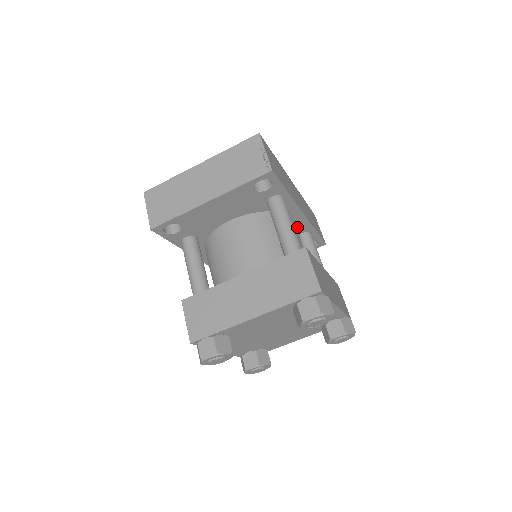
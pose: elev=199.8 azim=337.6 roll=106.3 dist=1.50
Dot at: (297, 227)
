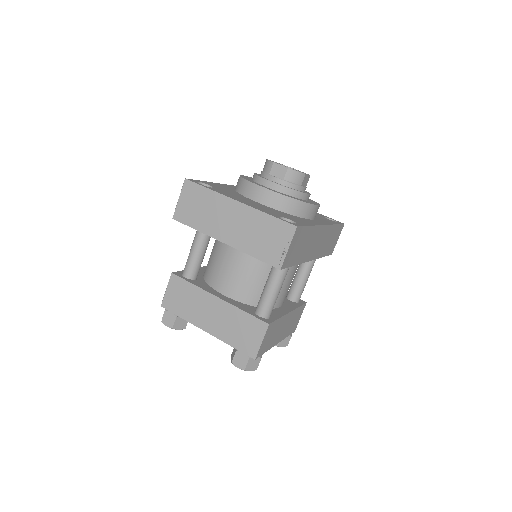
Dot at: occluded
